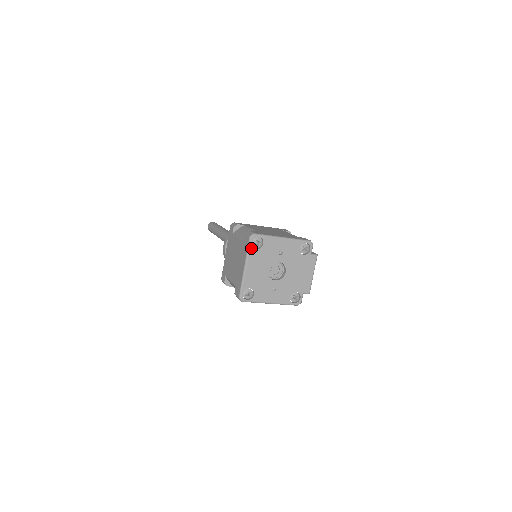
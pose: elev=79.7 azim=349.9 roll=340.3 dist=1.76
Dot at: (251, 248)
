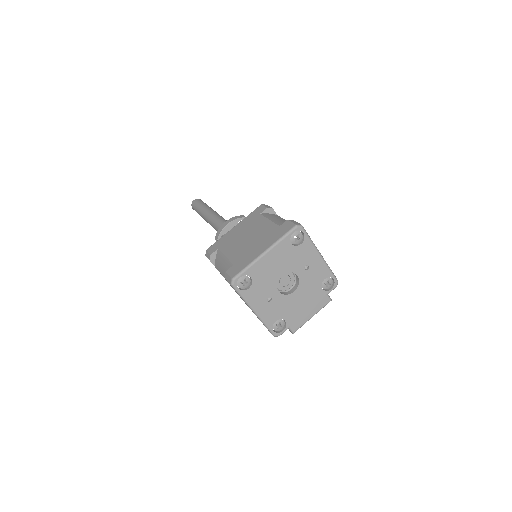
Dot at: (288, 237)
